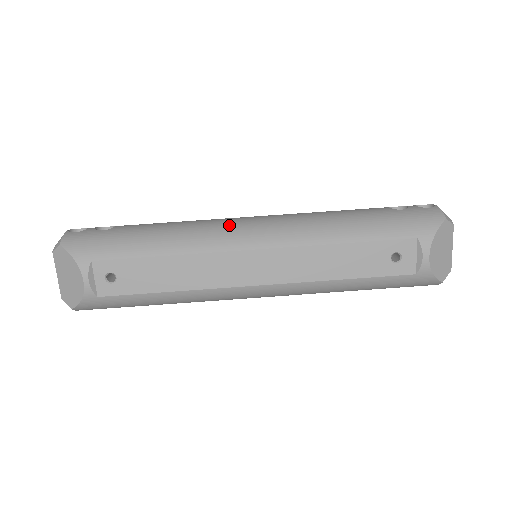
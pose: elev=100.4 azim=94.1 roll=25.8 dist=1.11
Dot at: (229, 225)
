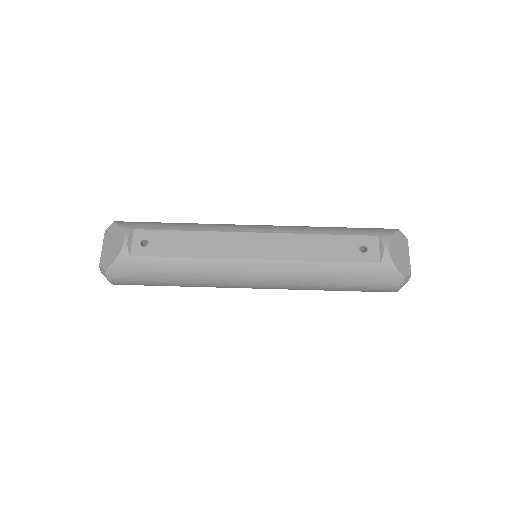
Dot at: occluded
